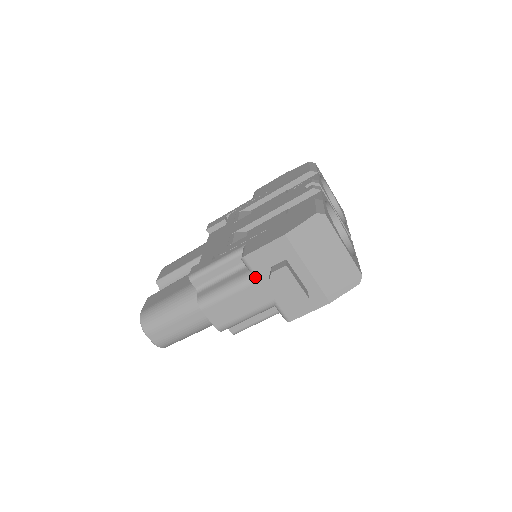
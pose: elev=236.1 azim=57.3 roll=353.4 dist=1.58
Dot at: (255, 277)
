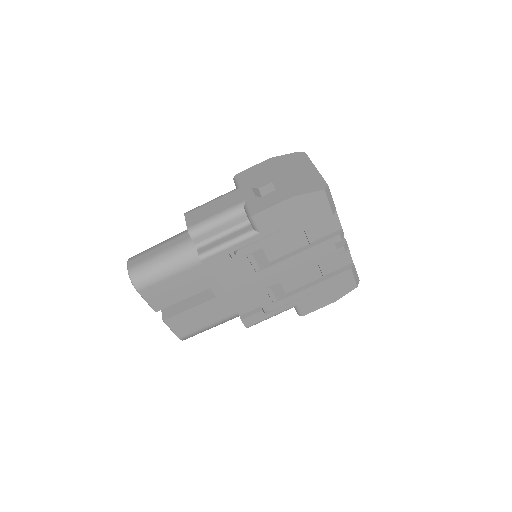
Dot at: (238, 187)
